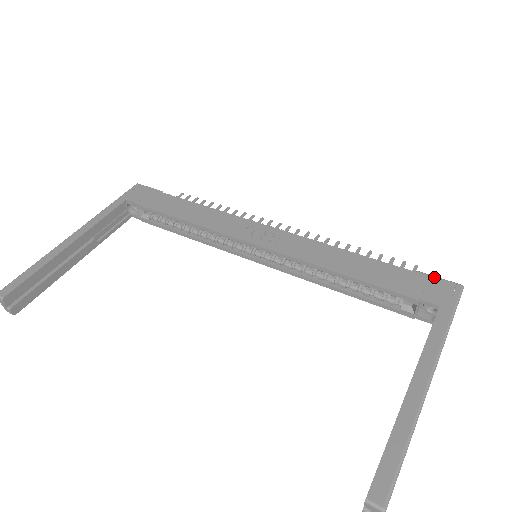
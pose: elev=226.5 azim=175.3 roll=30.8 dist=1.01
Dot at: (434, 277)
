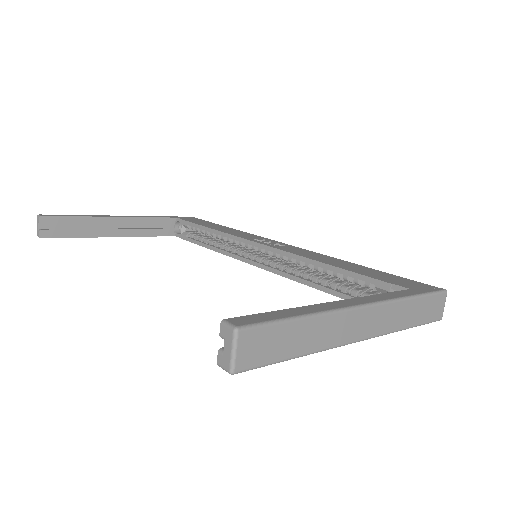
Dot at: (418, 282)
